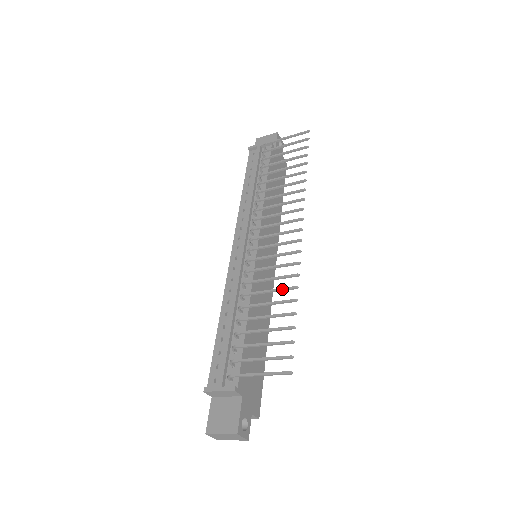
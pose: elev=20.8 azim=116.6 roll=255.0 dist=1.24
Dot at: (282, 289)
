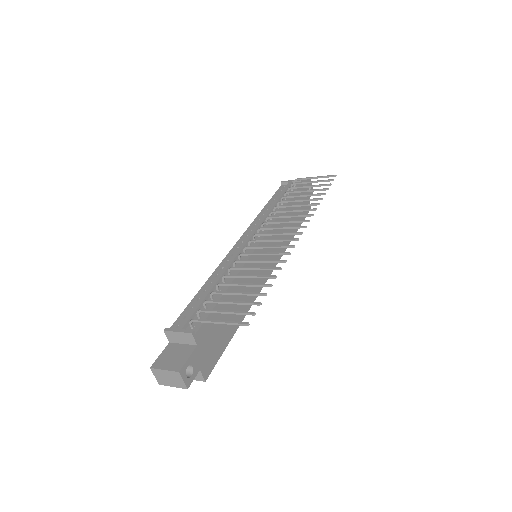
Dot at: (267, 268)
